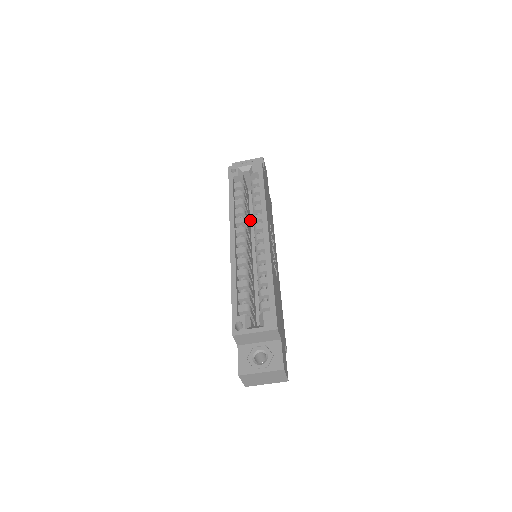
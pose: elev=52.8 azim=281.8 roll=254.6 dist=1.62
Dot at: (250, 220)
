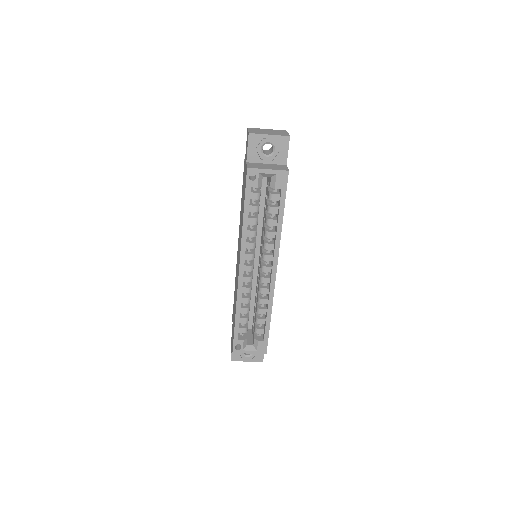
Dot at: occluded
